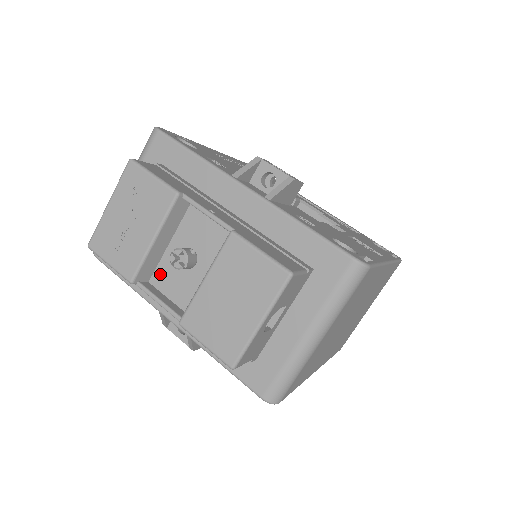
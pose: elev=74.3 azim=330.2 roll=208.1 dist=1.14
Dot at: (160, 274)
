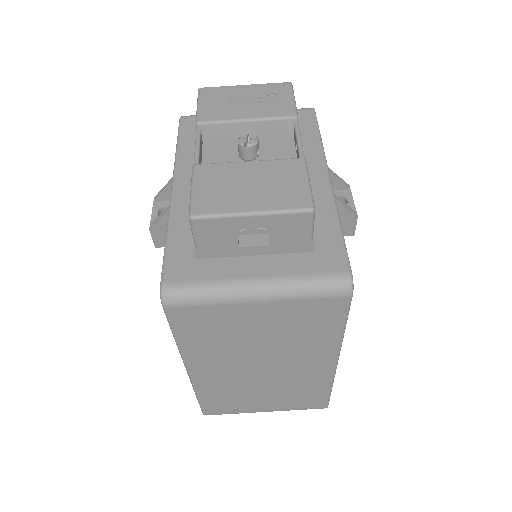
Dot at: (217, 145)
